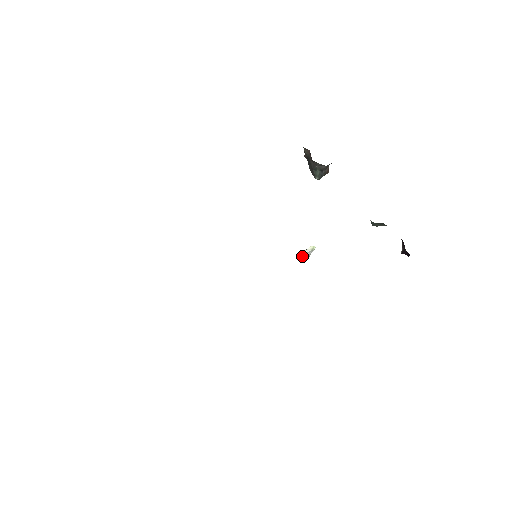
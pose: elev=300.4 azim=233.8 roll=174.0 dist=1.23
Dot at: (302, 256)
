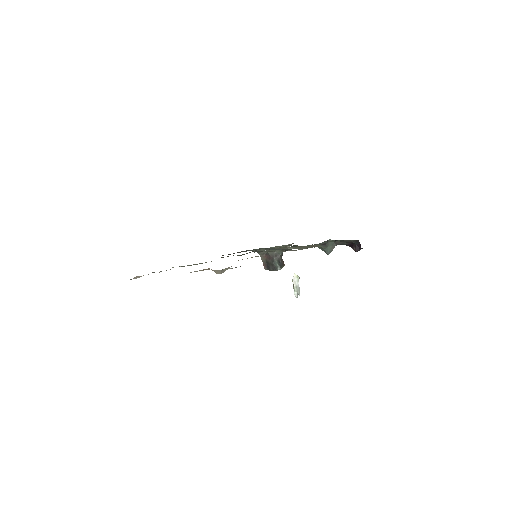
Dot at: (293, 286)
